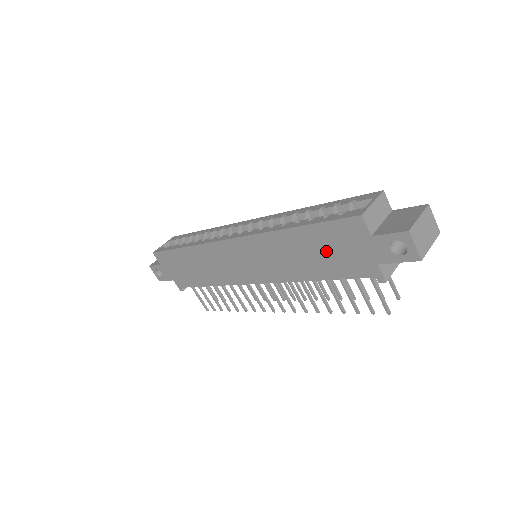
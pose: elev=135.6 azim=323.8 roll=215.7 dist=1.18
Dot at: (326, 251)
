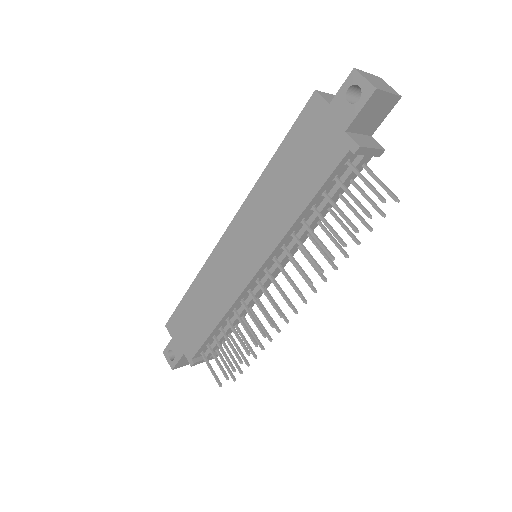
Dot at: (301, 161)
